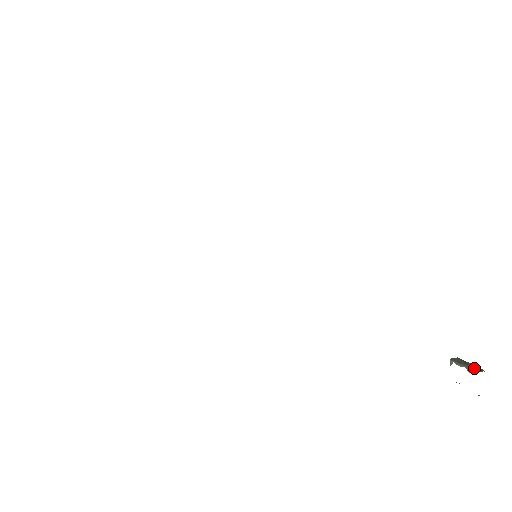
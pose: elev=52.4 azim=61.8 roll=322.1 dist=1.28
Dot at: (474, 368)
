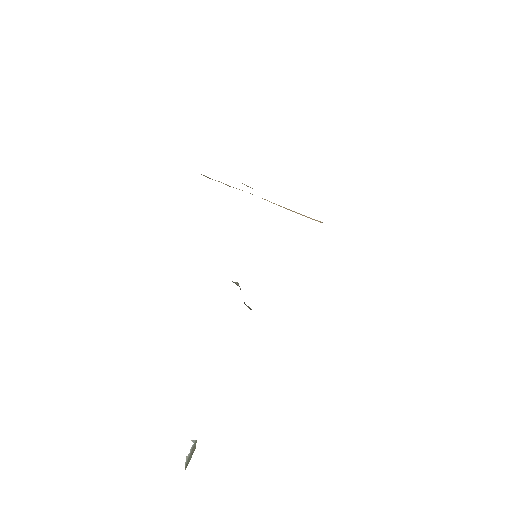
Dot at: (188, 462)
